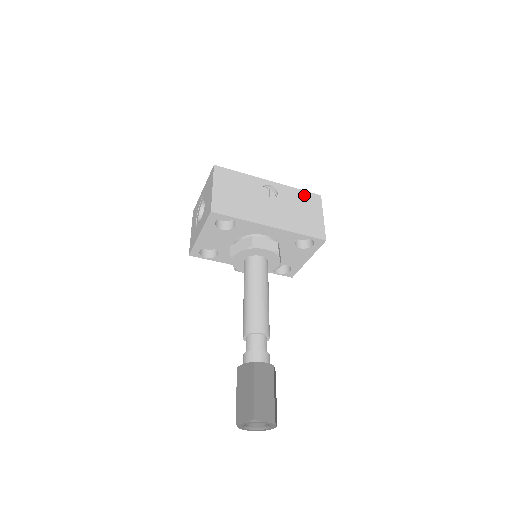
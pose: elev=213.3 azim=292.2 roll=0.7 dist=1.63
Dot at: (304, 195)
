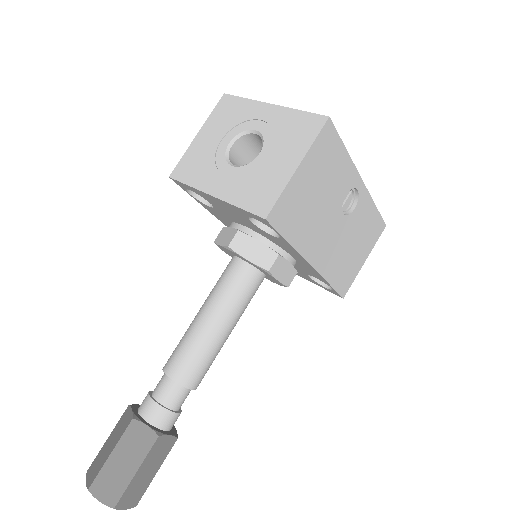
Dot at: (374, 220)
